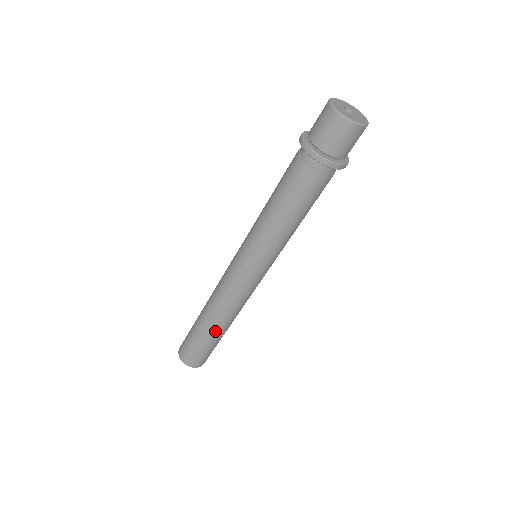
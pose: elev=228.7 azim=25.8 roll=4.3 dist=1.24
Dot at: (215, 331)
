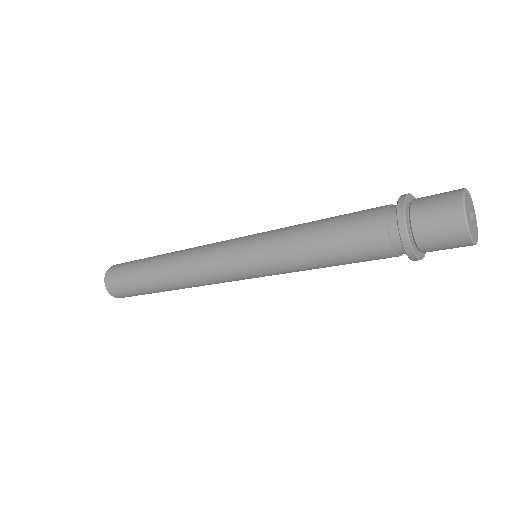
Dot at: (157, 281)
